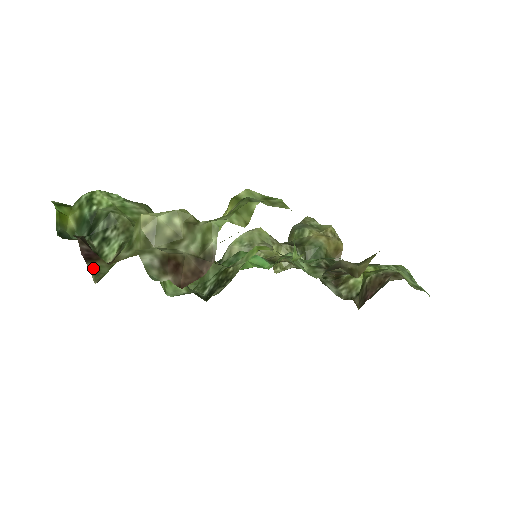
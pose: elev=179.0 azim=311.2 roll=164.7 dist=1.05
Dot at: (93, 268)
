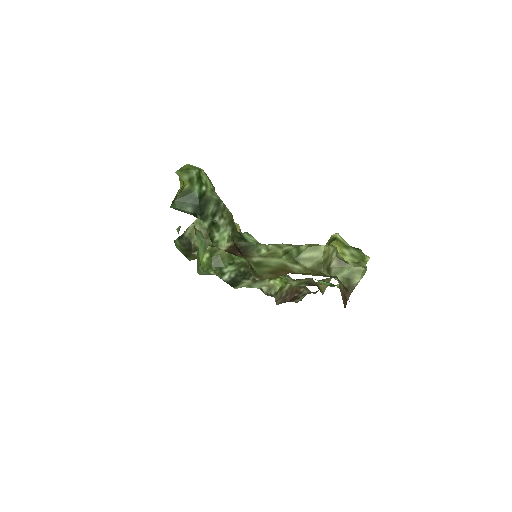
Dot at: (248, 263)
